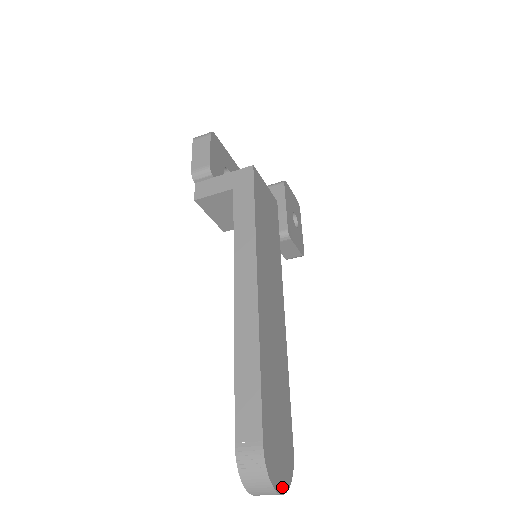
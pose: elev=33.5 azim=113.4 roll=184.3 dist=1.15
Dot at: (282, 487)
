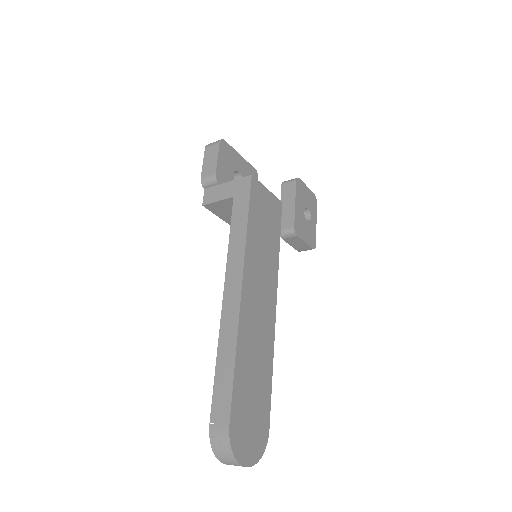
Dot at: (249, 461)
